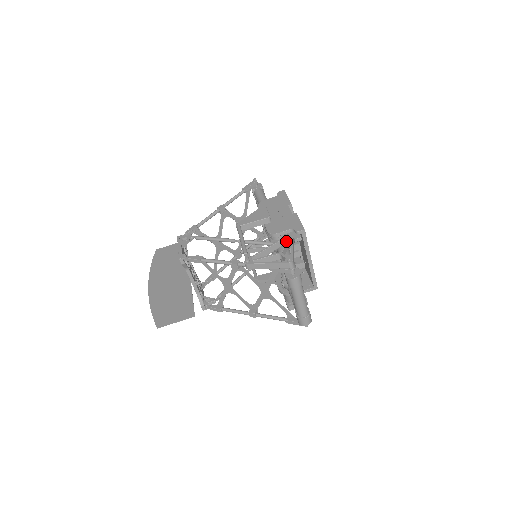
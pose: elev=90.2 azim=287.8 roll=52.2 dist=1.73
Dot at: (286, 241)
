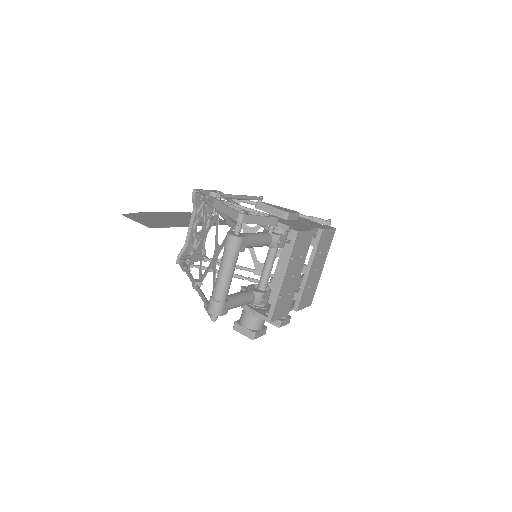
Dot at: (266, 214)
